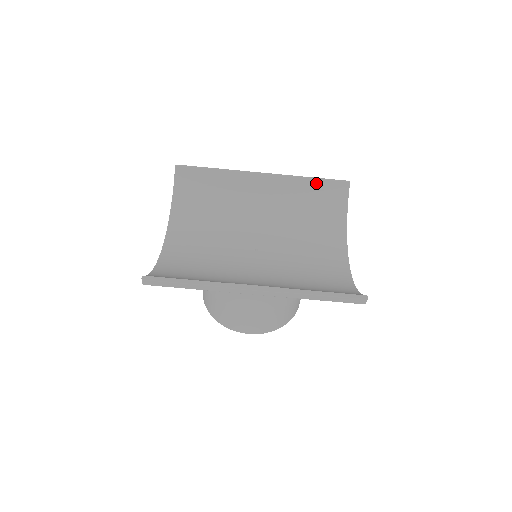
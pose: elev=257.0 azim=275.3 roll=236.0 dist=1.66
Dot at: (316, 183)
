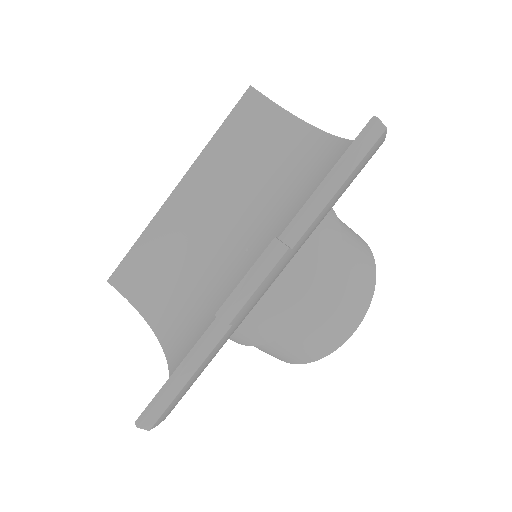
Dot at: (226, 129)
